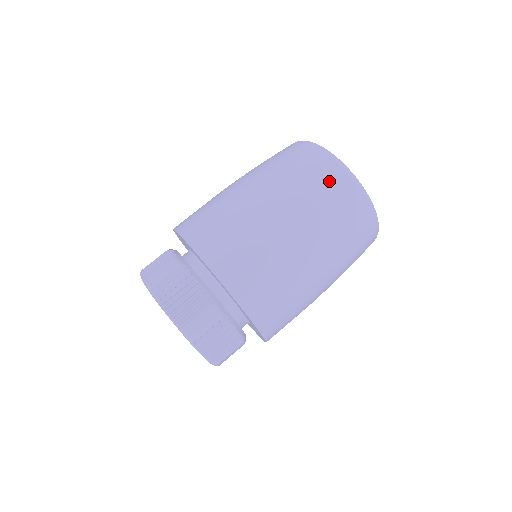
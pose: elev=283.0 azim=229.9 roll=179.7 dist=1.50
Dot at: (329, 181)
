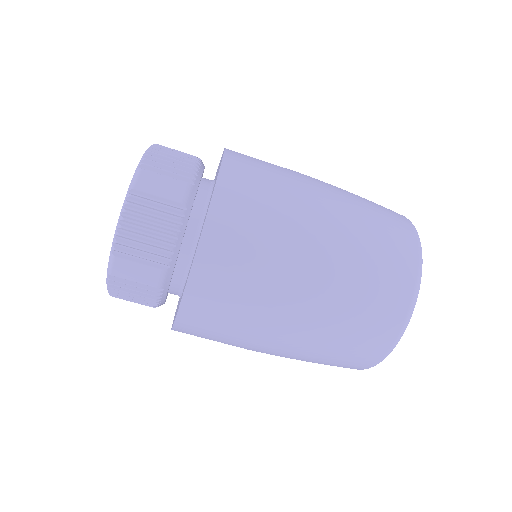
Dot at: (340, 366)
